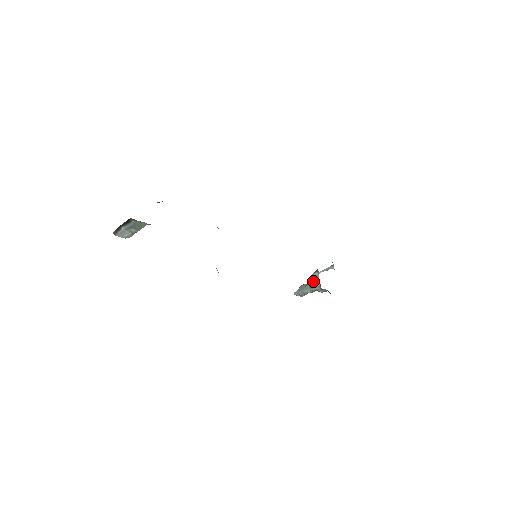
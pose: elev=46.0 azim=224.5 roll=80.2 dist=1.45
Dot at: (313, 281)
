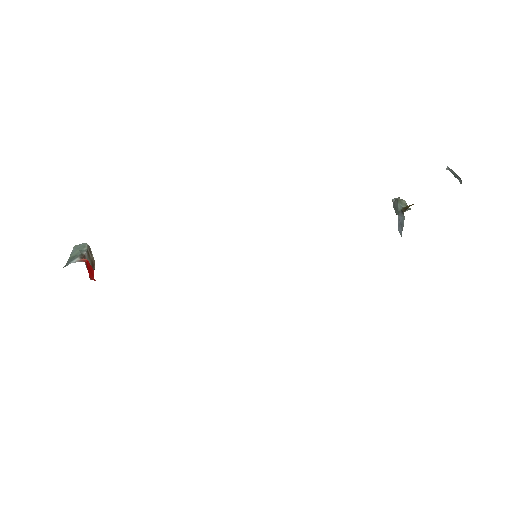
Dot at: (398, 222)
